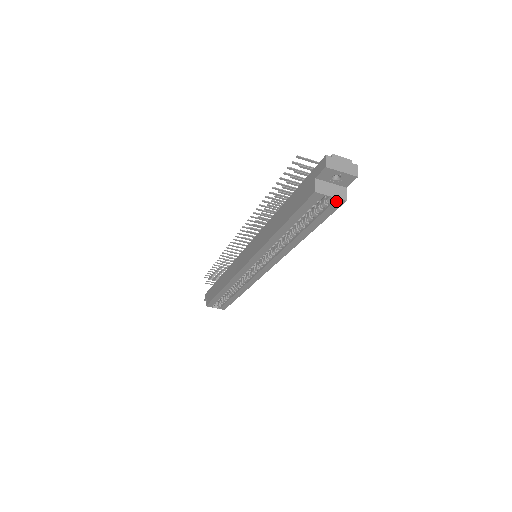
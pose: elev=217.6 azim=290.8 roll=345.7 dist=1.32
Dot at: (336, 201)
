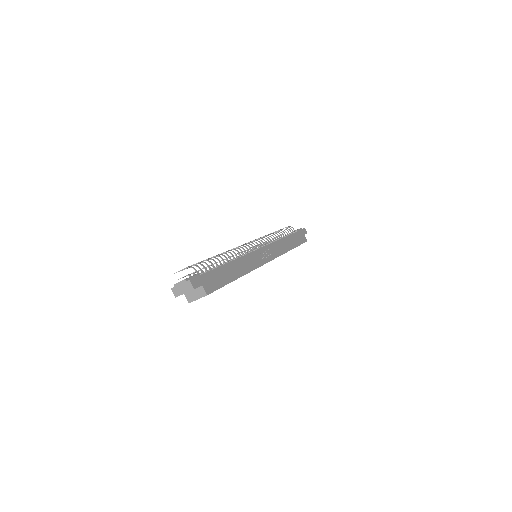
Dot at: (204, 296)
